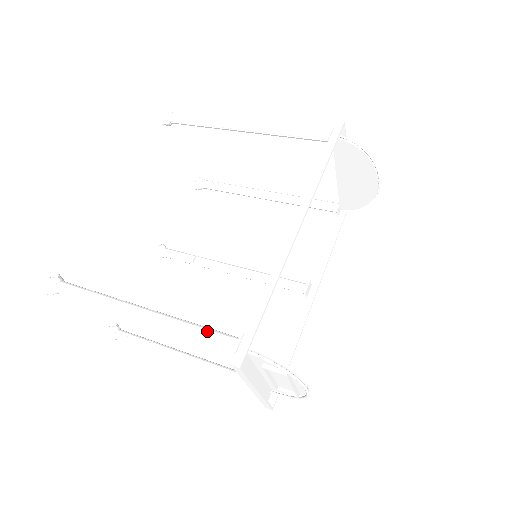
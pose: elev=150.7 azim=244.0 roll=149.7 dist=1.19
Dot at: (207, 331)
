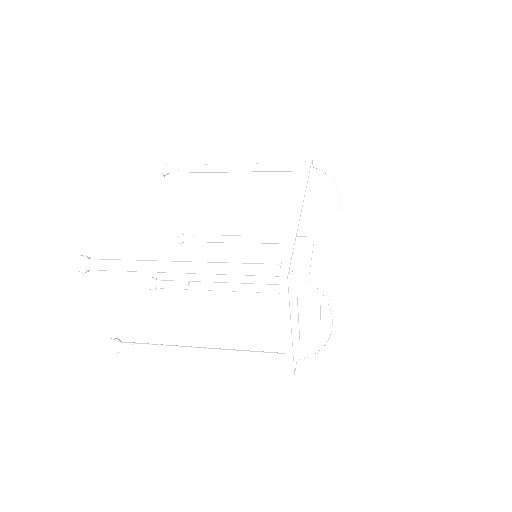
Dot at: (249, 263)
